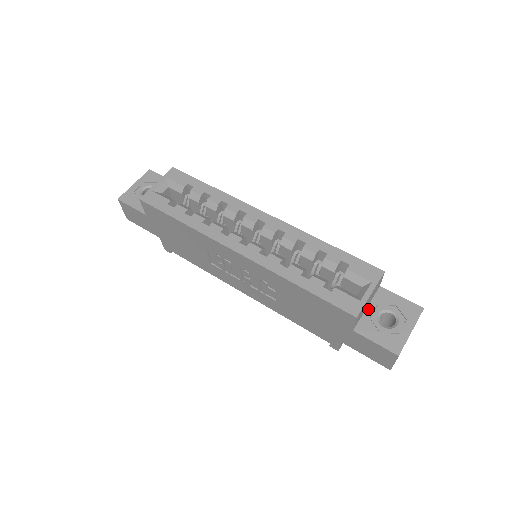
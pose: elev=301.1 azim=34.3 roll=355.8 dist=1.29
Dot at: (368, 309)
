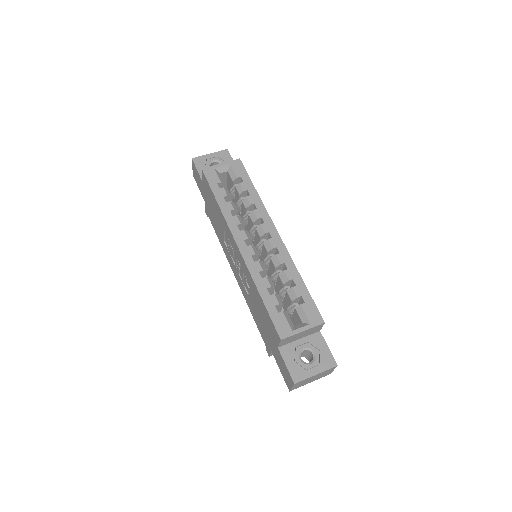
Dot at: (299, 341)
